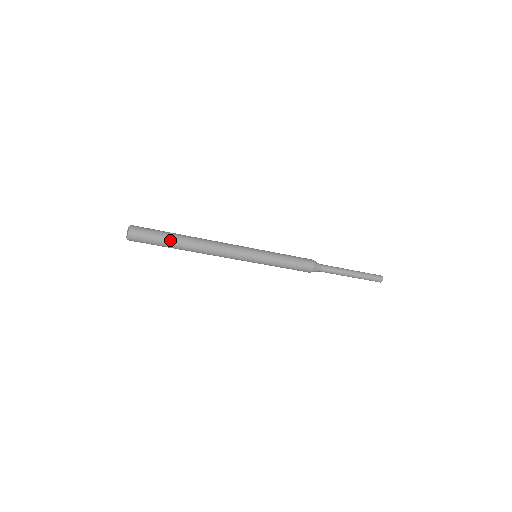
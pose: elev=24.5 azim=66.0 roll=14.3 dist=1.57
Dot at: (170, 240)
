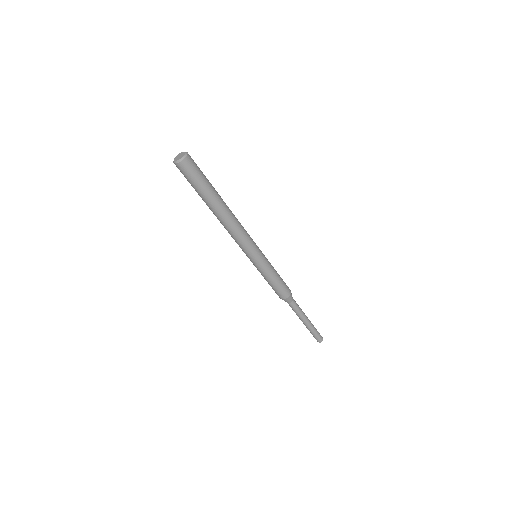
Dot at: (212, 187)
